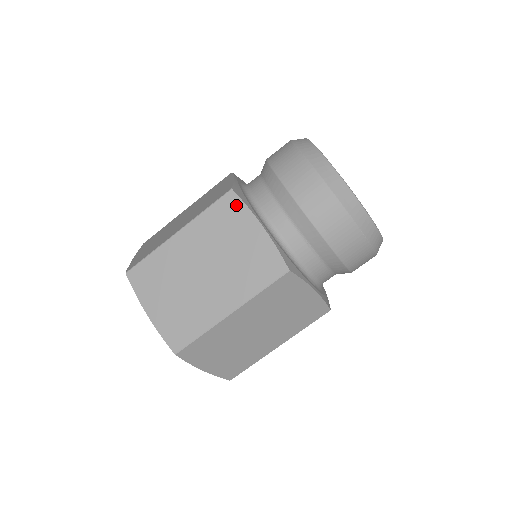
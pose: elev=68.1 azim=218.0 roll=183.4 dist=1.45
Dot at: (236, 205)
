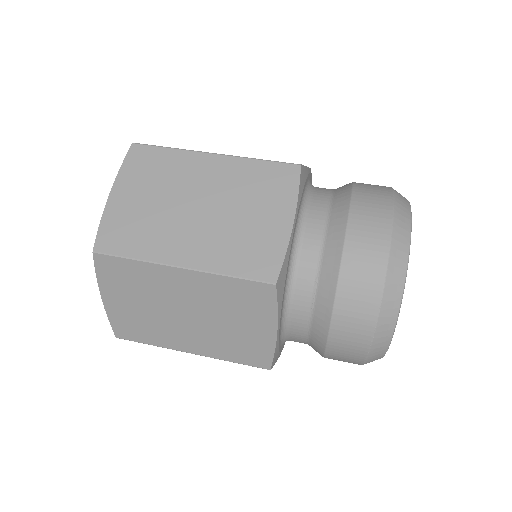
Dot at: (290, 181)
